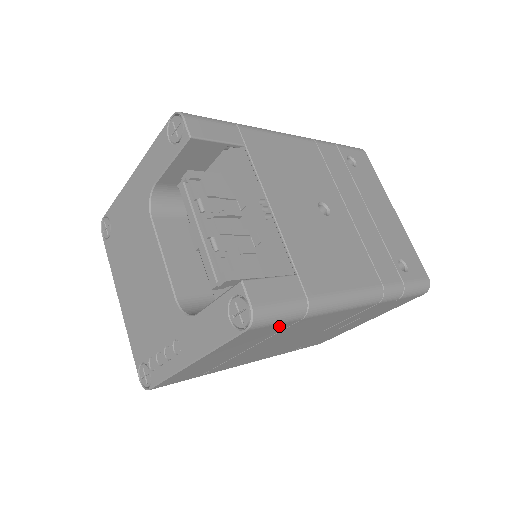
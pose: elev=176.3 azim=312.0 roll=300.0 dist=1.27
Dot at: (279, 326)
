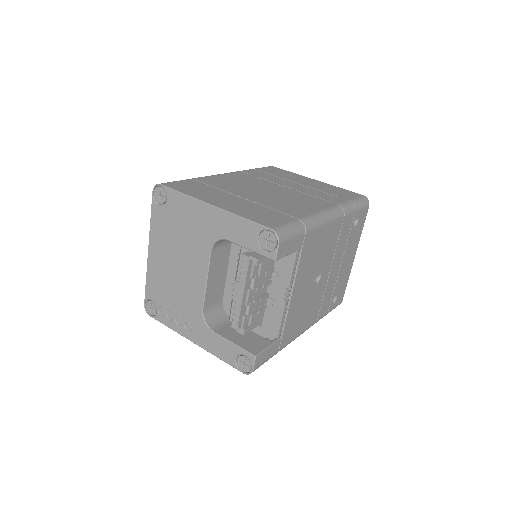
Dot at: occluded
